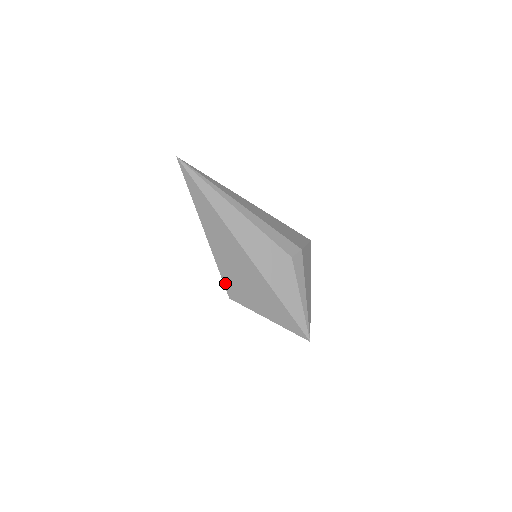
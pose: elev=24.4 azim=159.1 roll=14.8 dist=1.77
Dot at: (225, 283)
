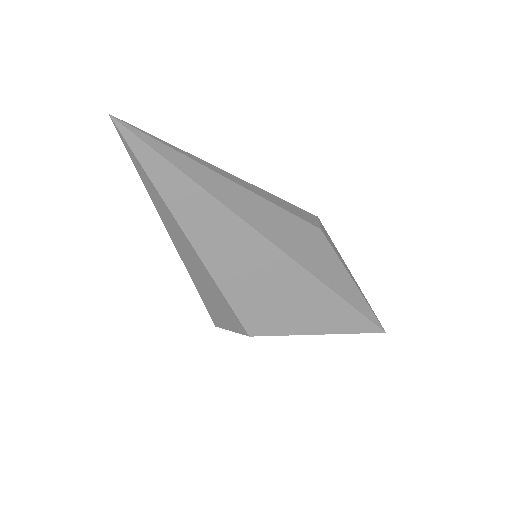
Dot at: (240, 315)
